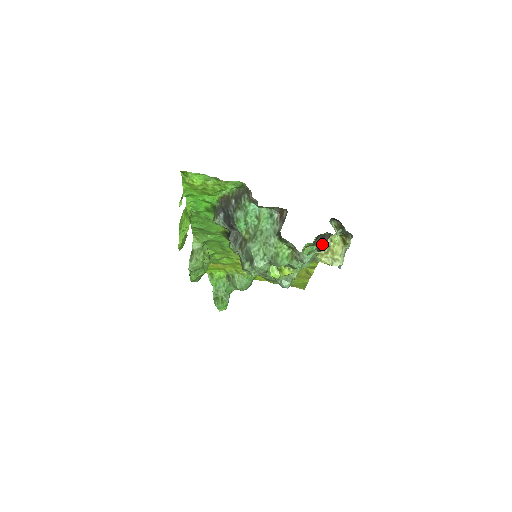
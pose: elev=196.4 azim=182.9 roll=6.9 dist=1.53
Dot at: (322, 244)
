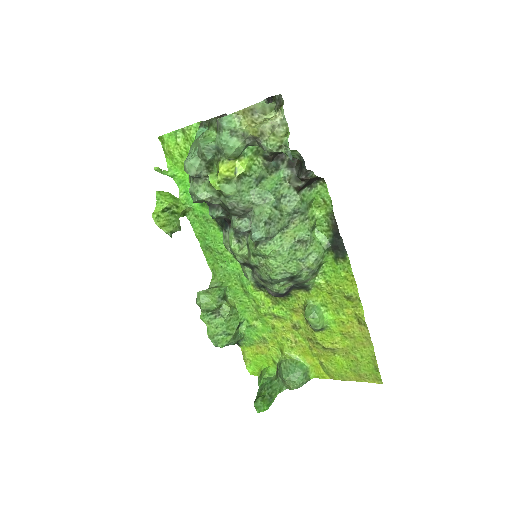
Dot at: (293, 173)
